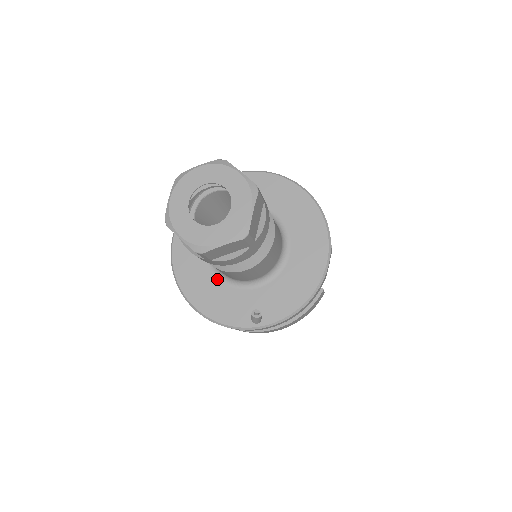
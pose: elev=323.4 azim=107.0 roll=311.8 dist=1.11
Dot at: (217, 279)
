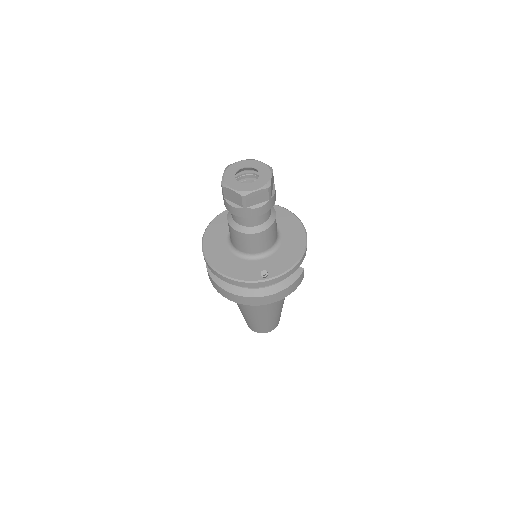
Dot at: (235, 257)
